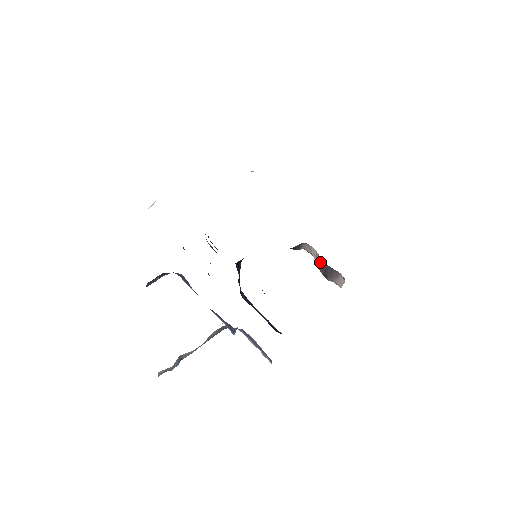
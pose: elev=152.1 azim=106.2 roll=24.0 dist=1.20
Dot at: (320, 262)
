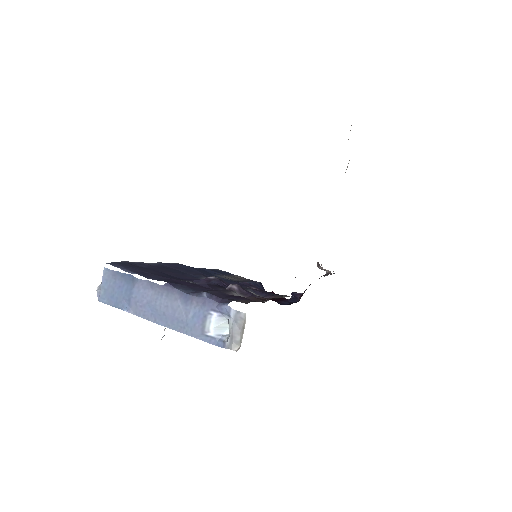
Dot at: (326, 271)
